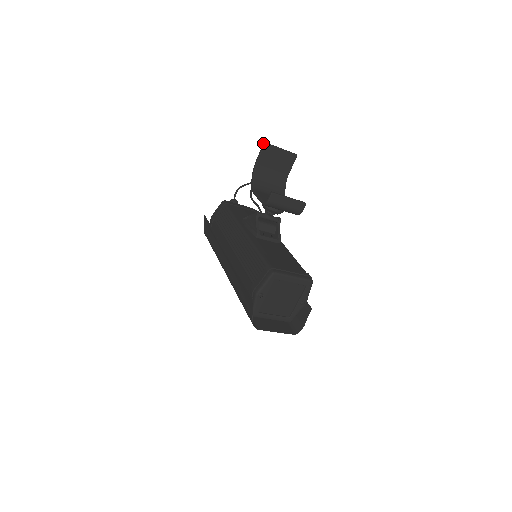
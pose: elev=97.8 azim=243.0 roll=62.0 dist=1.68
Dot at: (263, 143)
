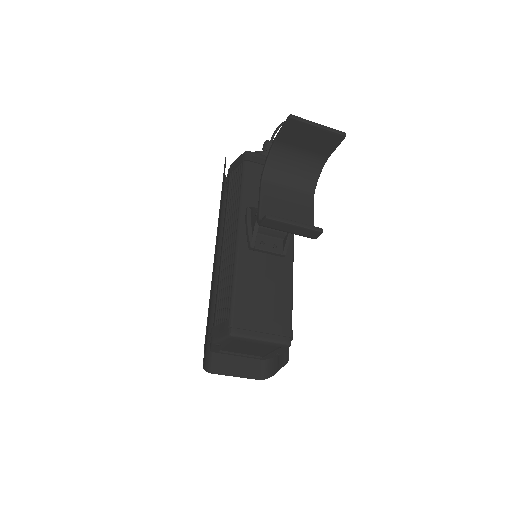
Dot at: occluded
